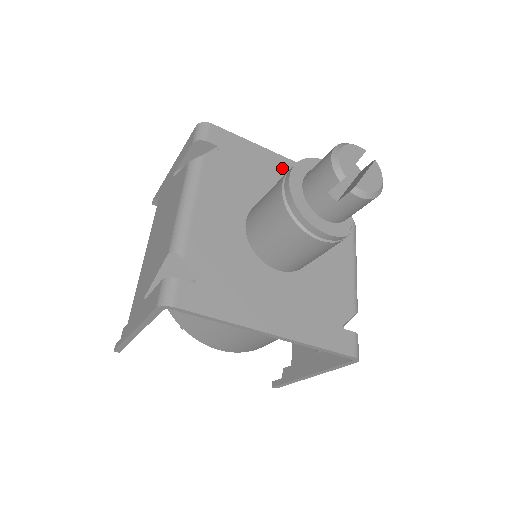
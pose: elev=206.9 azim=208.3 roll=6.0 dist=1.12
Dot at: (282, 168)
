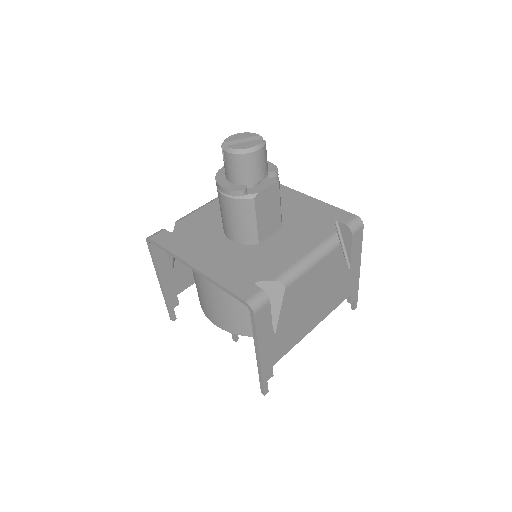
Dot at: (293, 198)
